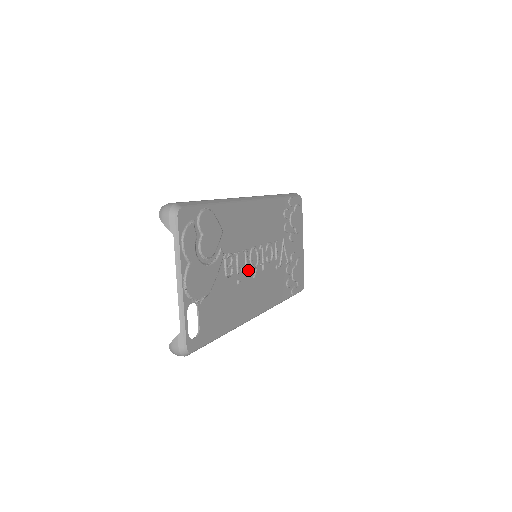
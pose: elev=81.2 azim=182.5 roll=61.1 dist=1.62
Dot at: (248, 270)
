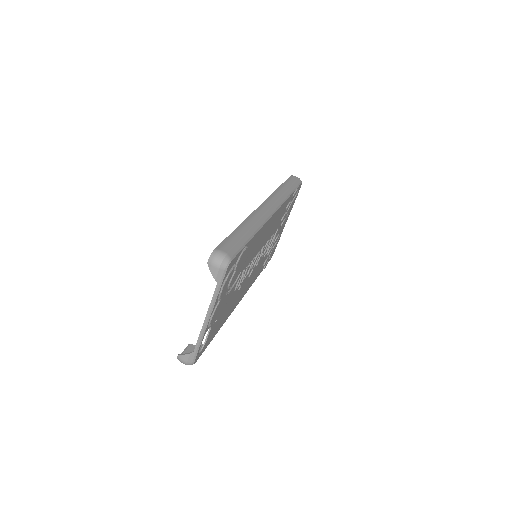
Dot at: occluded
